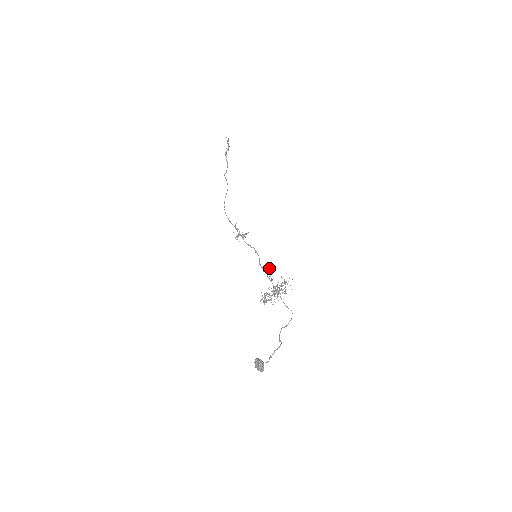
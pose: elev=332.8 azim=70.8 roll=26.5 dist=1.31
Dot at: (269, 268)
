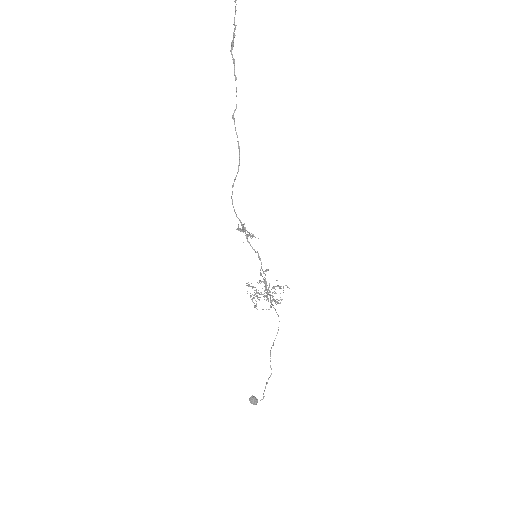
Dot at: (267, 270)
